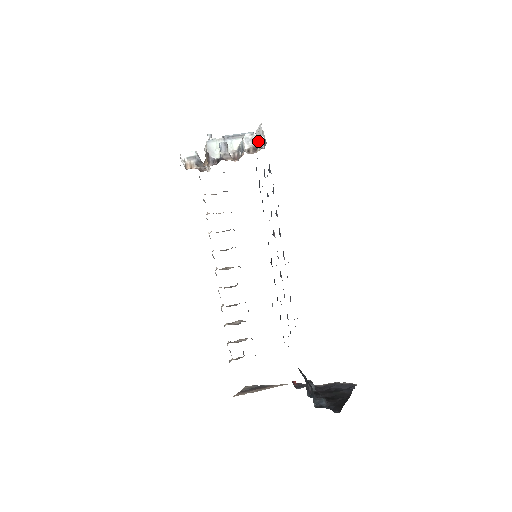
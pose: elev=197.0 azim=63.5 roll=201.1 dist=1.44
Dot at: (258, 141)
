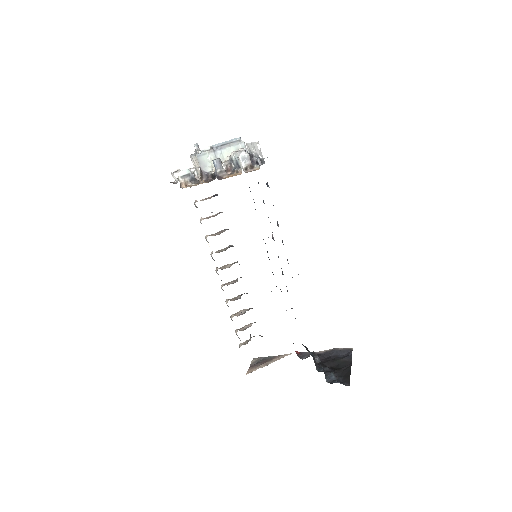
Dot at: (253, 156)
